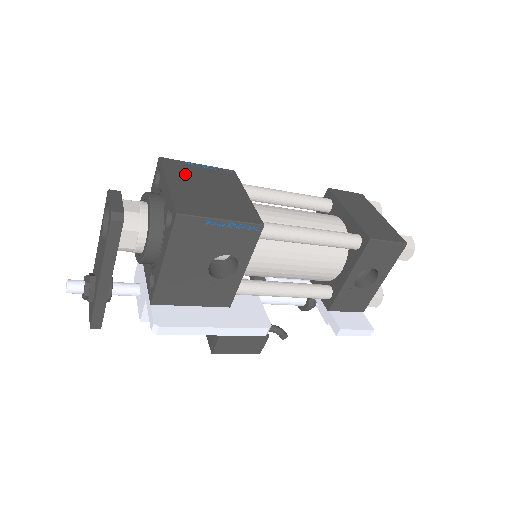
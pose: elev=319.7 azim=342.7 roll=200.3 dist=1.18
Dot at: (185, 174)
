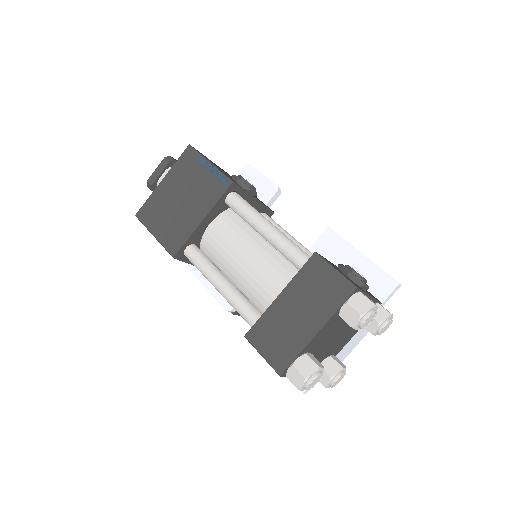
Dot at: (184, 174)
